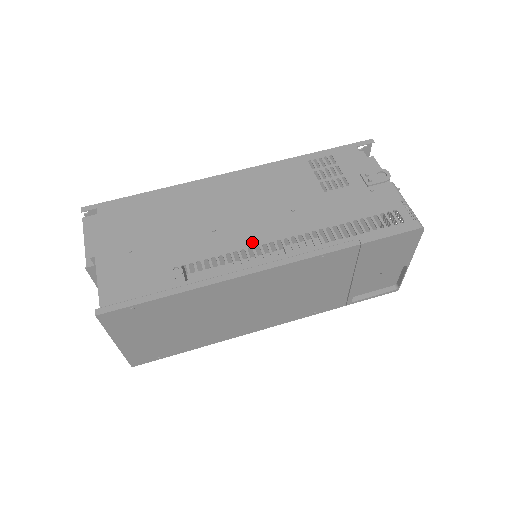
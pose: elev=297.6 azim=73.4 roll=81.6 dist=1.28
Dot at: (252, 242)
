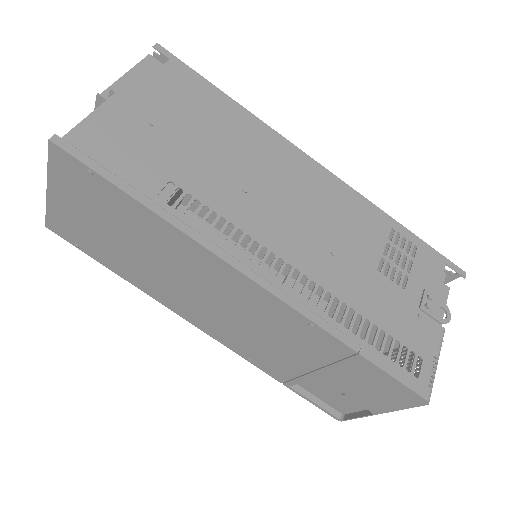
Dot at: (266, 239)
